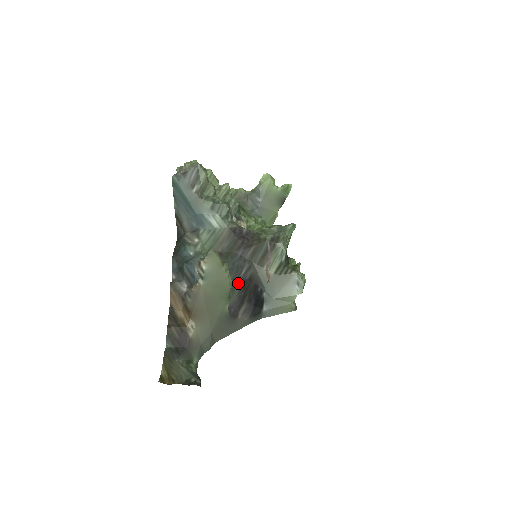
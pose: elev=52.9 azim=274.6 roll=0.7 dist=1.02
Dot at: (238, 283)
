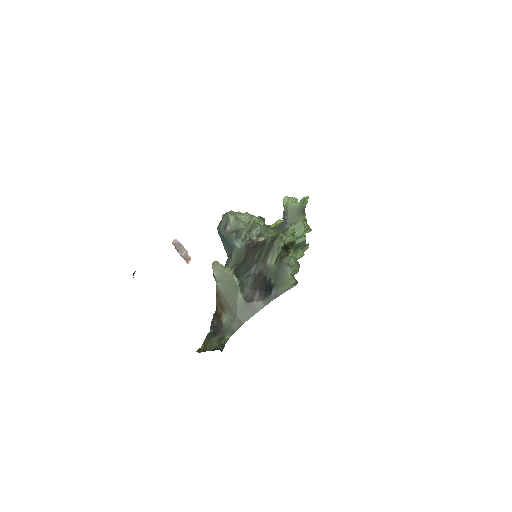
Dot at: (250, 279)
